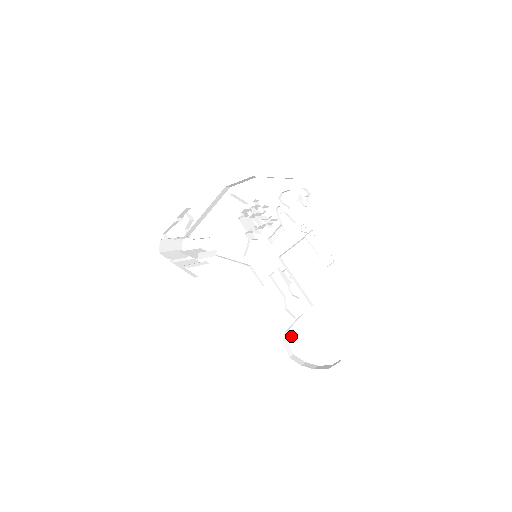
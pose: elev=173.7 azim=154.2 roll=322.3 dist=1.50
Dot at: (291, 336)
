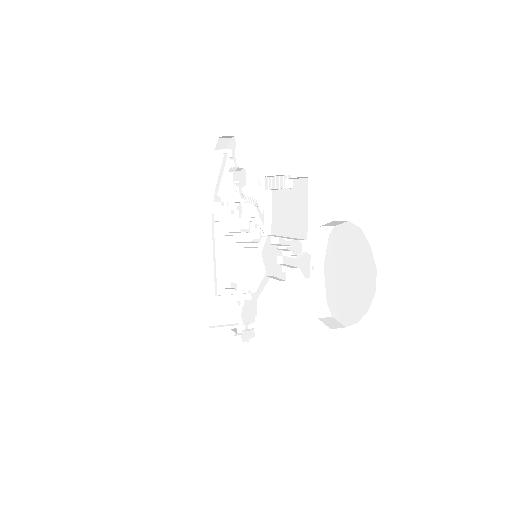
Dot at: (332, 308)
